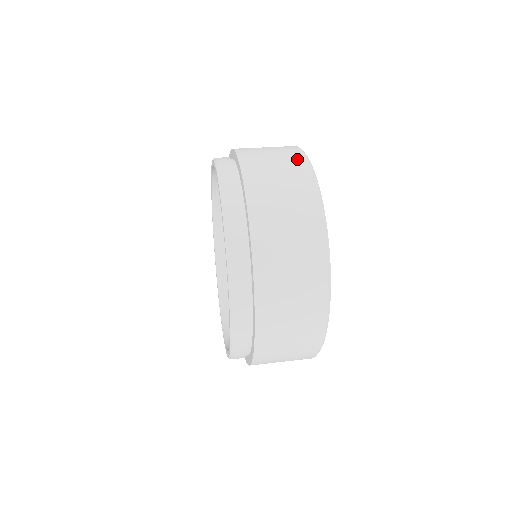
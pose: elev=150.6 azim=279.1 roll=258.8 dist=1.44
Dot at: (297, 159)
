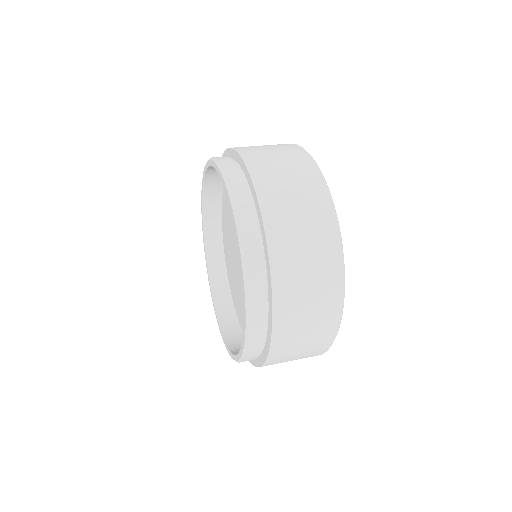
Dot at: (322, 206)
